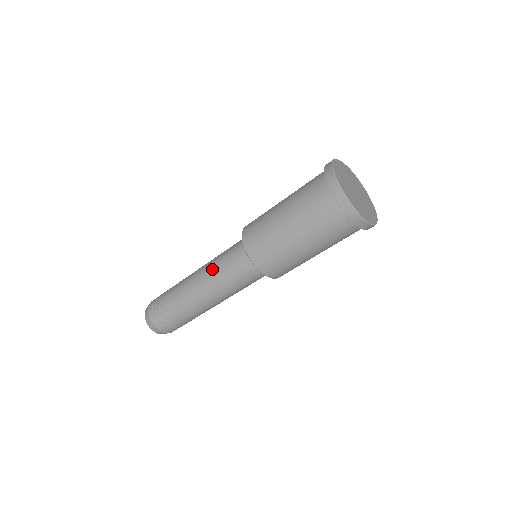
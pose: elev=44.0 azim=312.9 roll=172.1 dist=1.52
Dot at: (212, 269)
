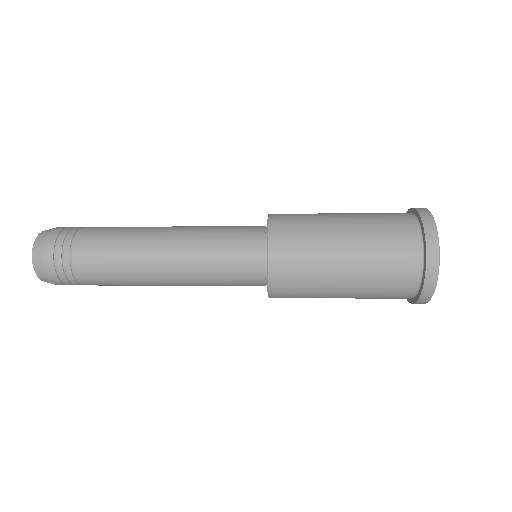
Dot at: (196, 278)
